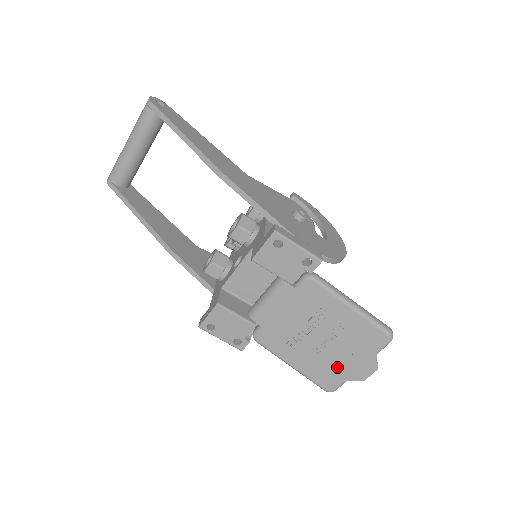
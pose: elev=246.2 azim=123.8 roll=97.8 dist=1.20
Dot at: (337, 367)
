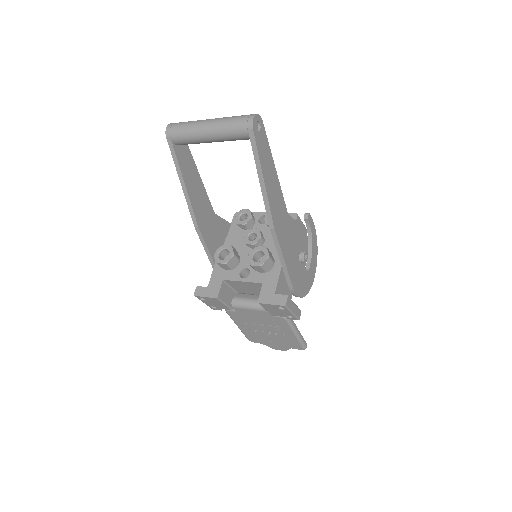
Dot at: (264, 340)
